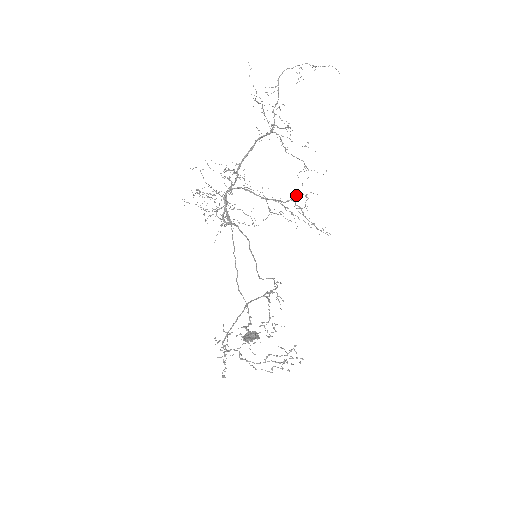
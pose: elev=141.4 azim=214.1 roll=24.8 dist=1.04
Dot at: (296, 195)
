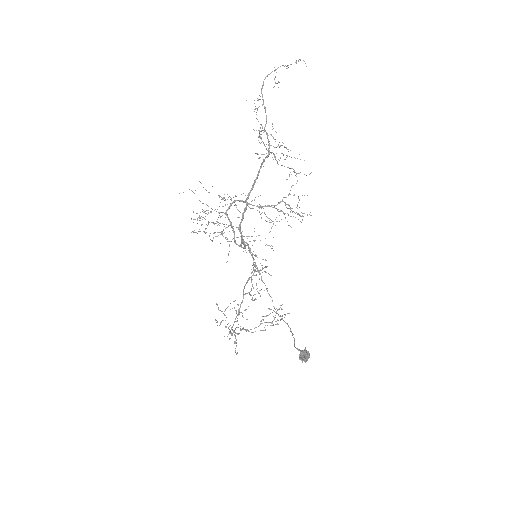
Dot at: (286, 197)
